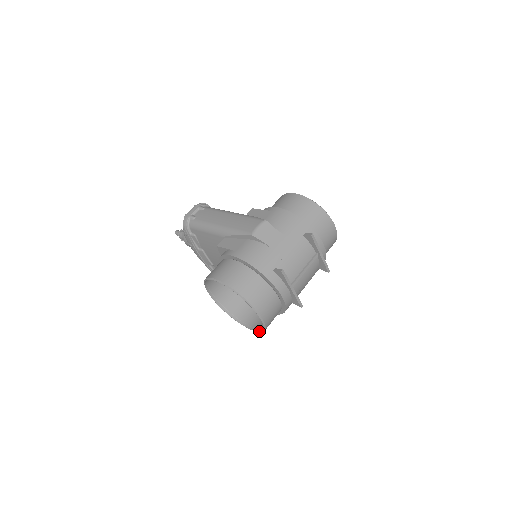
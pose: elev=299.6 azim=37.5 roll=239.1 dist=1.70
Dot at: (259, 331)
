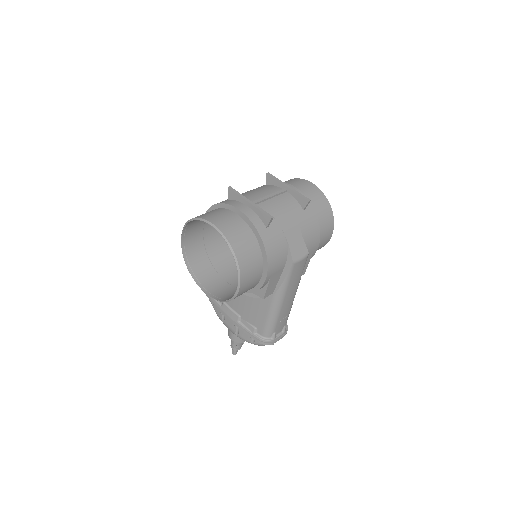
Dot at: occluded
